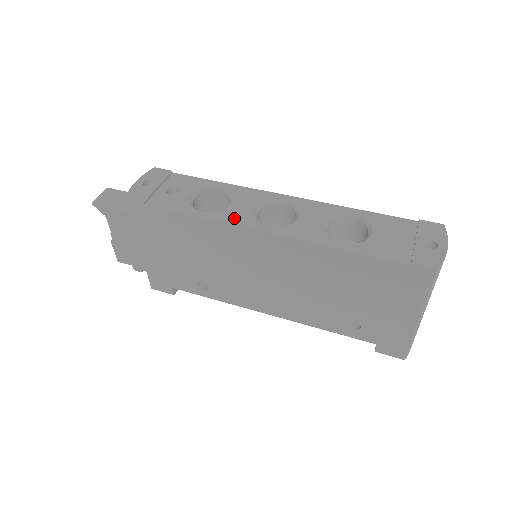
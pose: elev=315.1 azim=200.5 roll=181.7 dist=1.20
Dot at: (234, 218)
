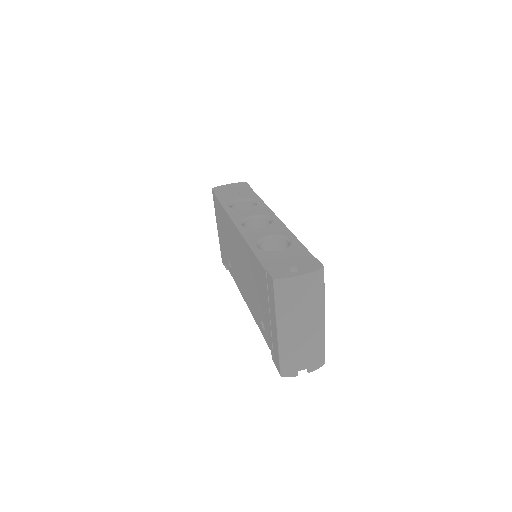
Dot at: (235, 214)
